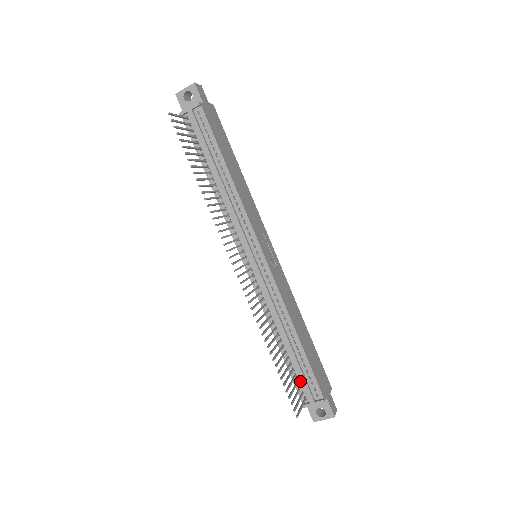
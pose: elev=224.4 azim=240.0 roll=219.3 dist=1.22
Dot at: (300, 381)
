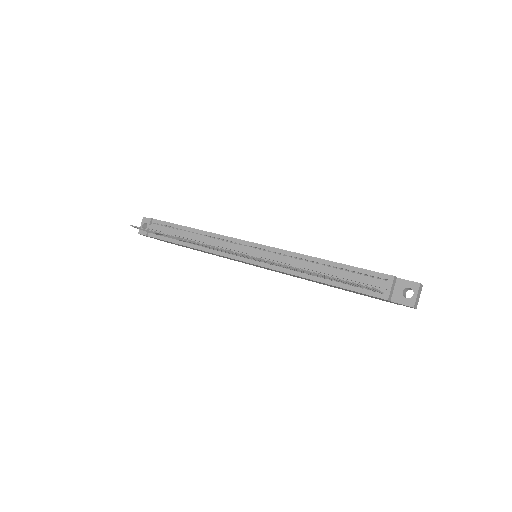
Dot at: occluded
